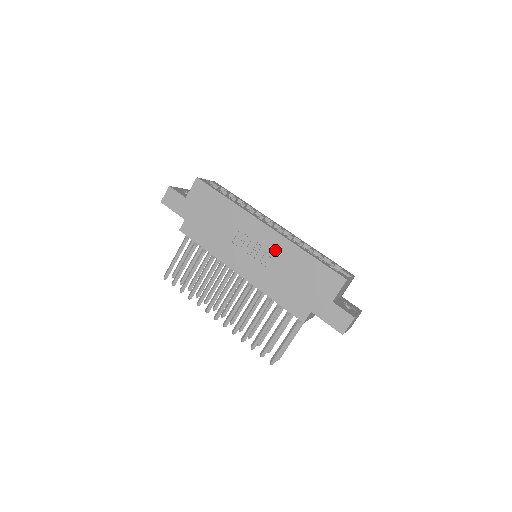
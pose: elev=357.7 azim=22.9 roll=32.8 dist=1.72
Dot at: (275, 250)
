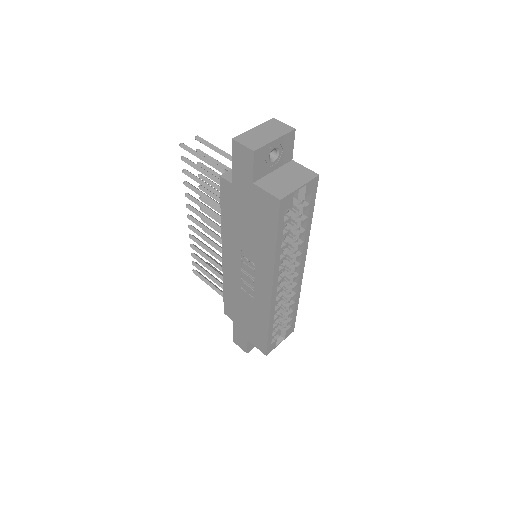
Dot at: (257, 298)
